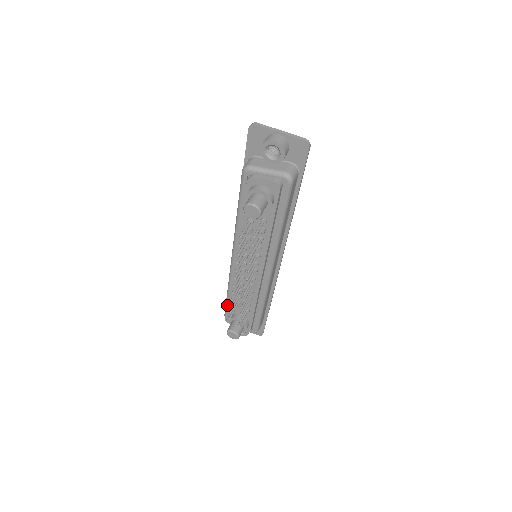
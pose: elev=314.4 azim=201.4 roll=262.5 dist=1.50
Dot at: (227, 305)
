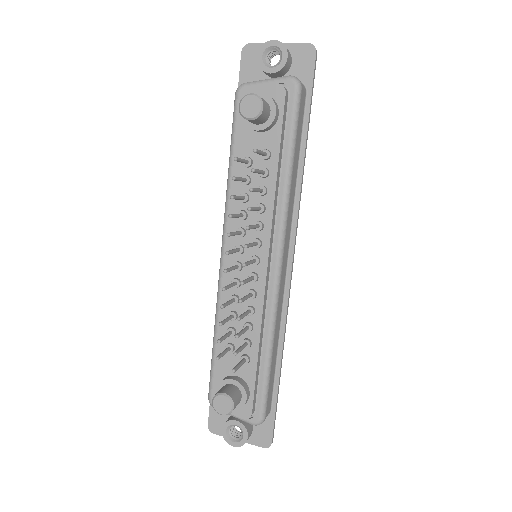
Dot at: (213, 366)
